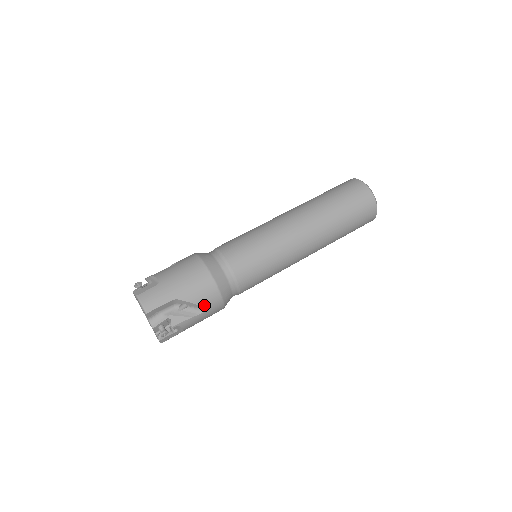
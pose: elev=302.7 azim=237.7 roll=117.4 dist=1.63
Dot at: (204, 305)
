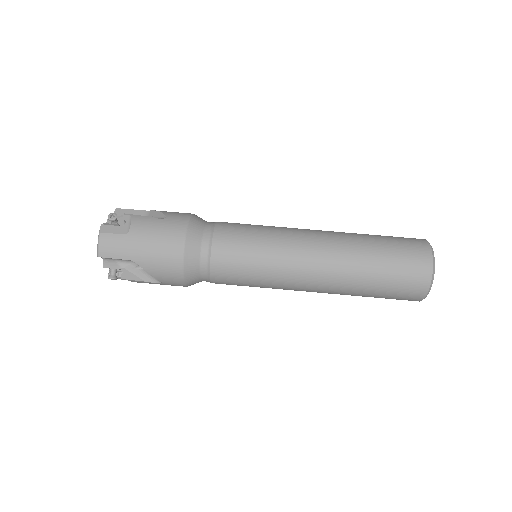
Dot at: (162, 280)
